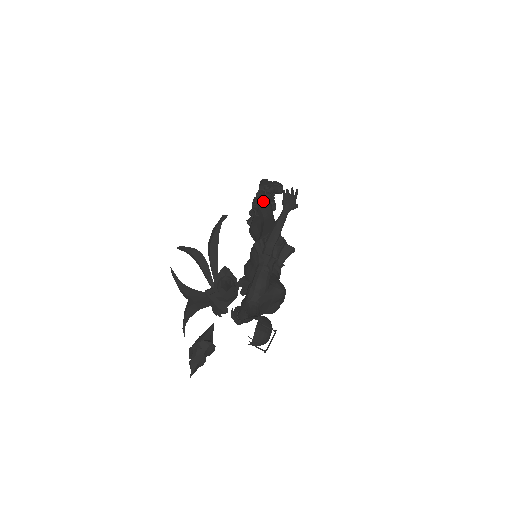
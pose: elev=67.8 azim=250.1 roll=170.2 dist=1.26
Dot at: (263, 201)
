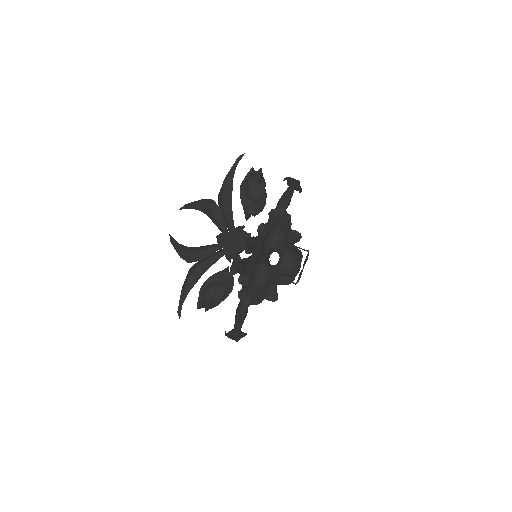
Dot at: occluded
